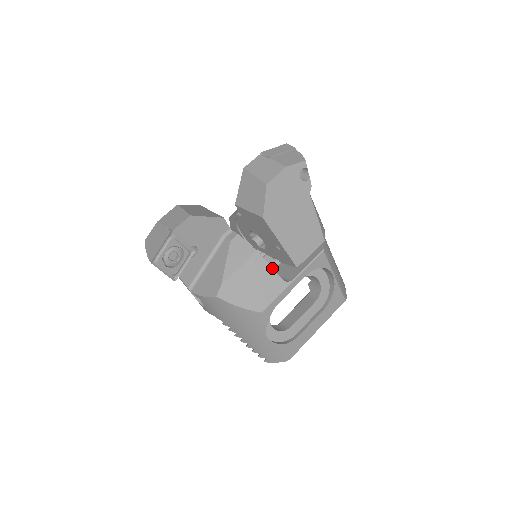
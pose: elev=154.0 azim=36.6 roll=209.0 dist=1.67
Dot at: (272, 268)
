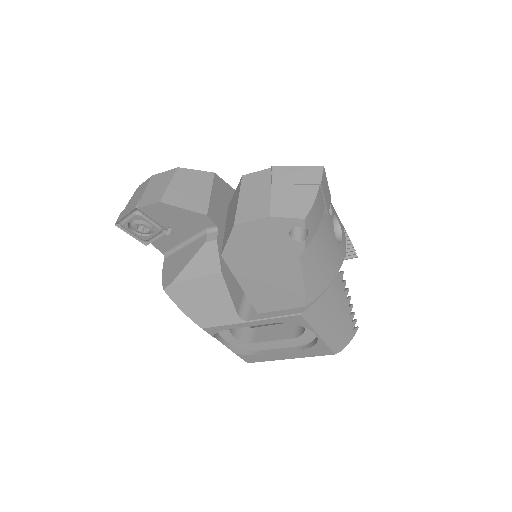
Dot at: (231, 297)
